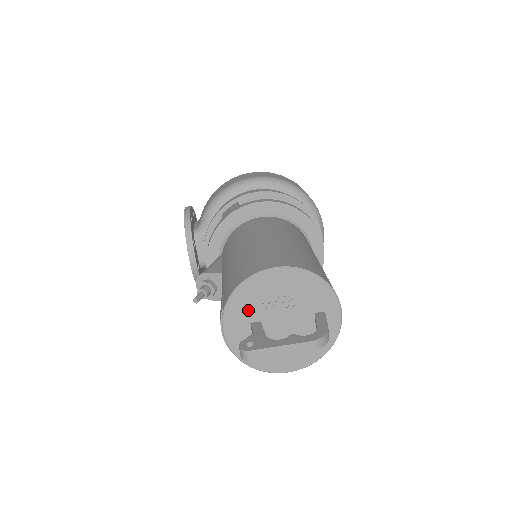
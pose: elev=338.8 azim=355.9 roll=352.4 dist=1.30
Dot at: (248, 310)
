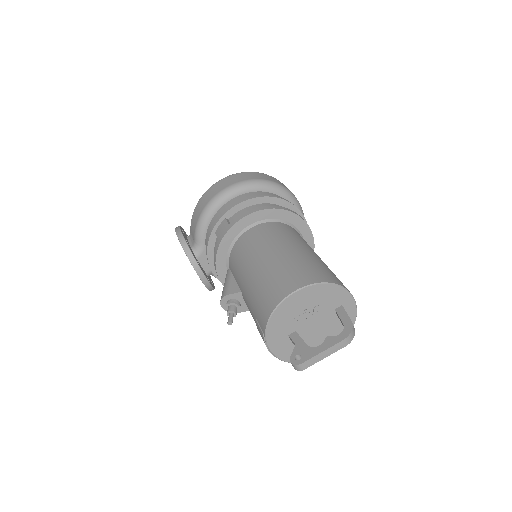
Dot at: (284, 328)
